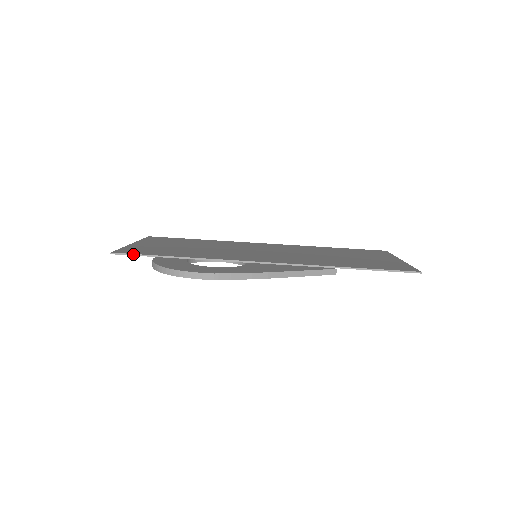
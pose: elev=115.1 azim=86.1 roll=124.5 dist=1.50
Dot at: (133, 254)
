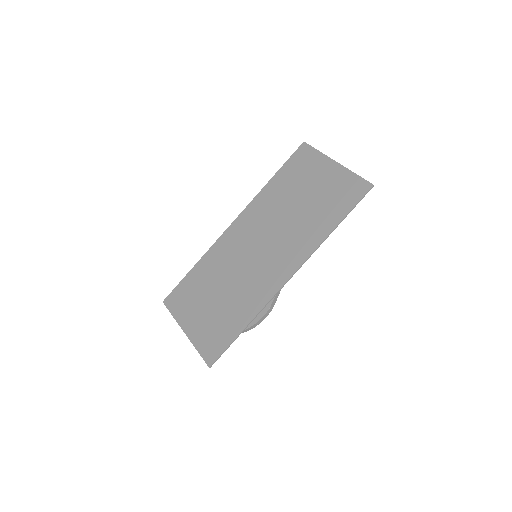
Dot at: occluded
